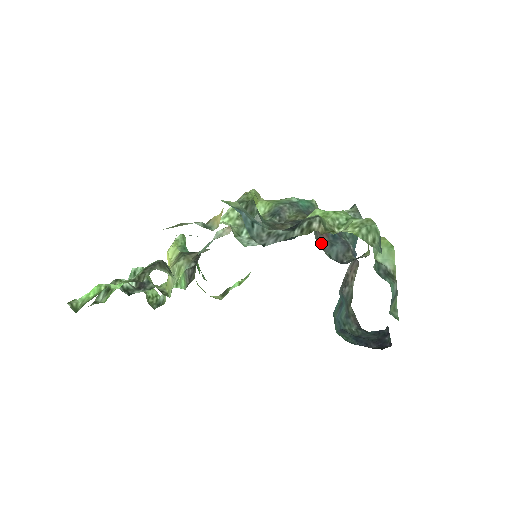
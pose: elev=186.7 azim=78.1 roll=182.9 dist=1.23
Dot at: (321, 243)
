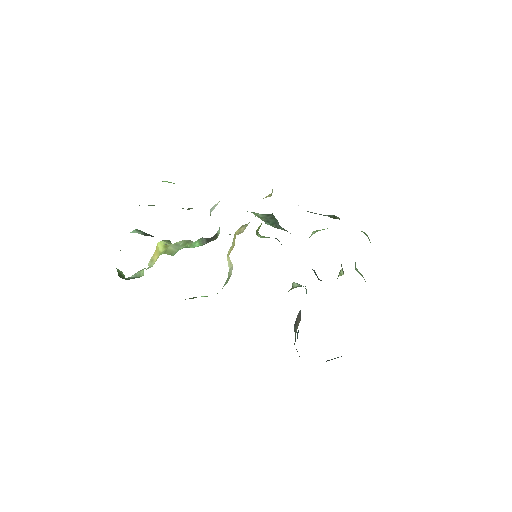
Dot at: occluded
